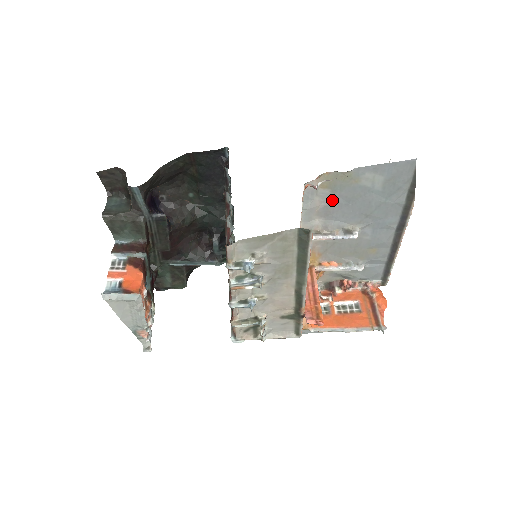
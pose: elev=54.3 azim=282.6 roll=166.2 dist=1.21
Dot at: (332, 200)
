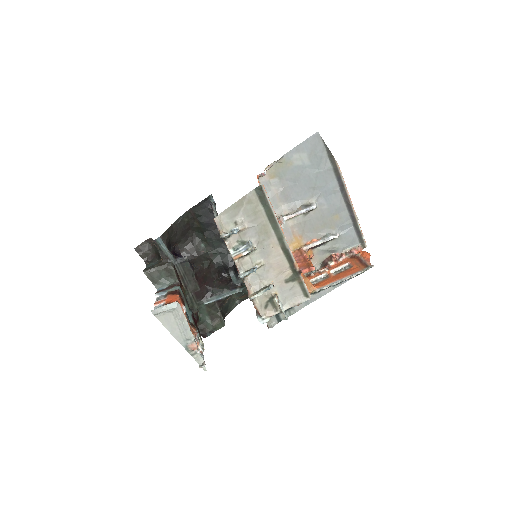
Dot at: (283, 185)
